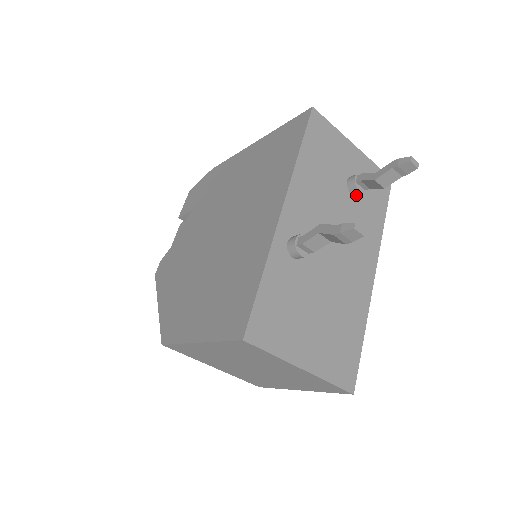
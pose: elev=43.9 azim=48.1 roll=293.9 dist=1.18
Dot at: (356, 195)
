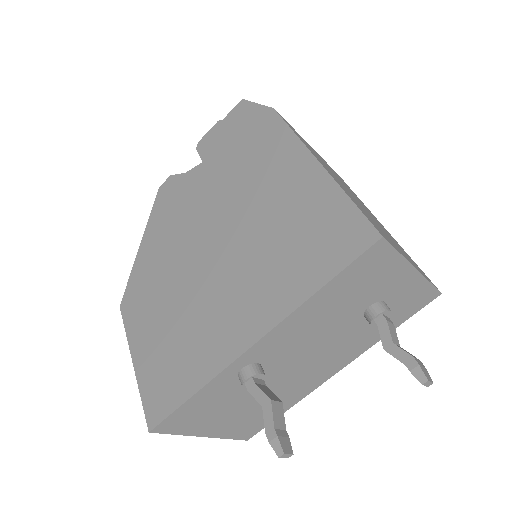
Dot at: occluded
